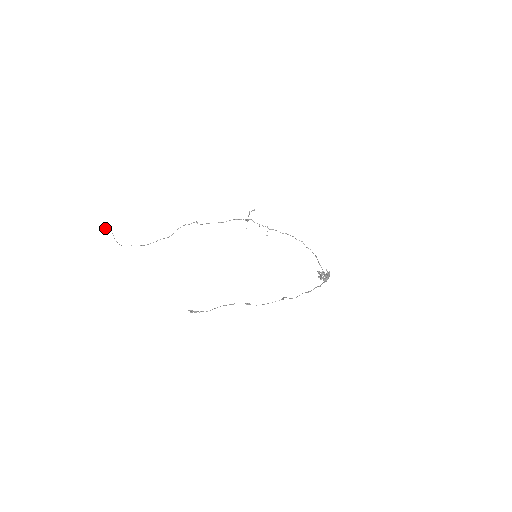
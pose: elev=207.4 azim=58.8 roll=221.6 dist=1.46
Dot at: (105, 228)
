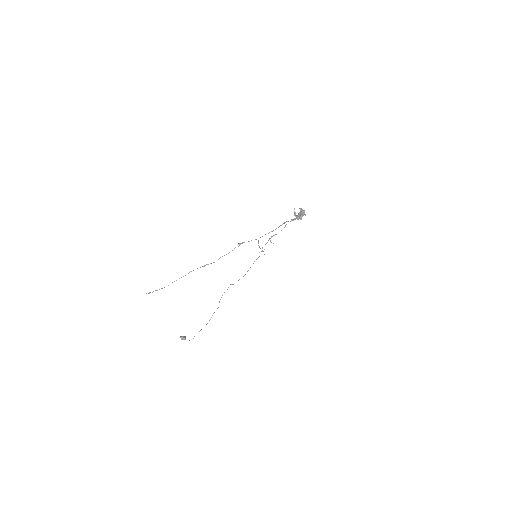
Dot at: occluded
